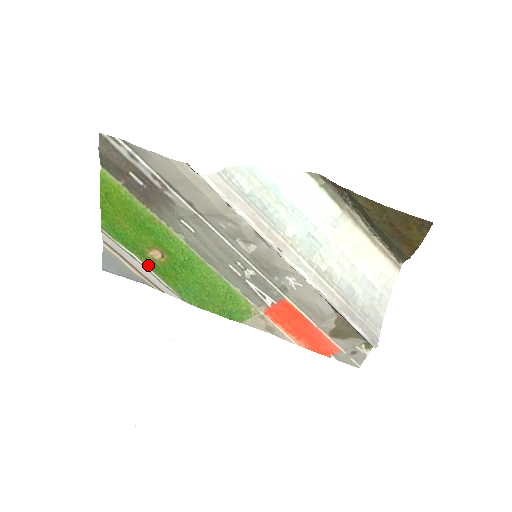
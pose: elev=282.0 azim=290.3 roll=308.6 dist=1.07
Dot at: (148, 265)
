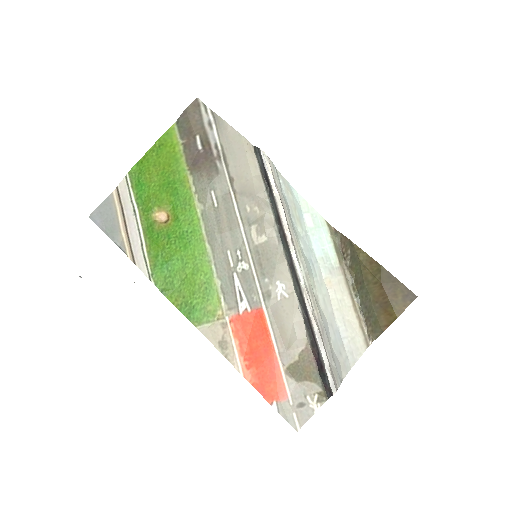
Dot at: (144, 226)
